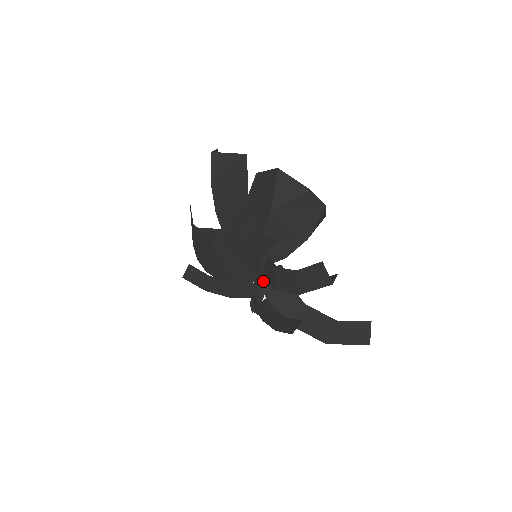
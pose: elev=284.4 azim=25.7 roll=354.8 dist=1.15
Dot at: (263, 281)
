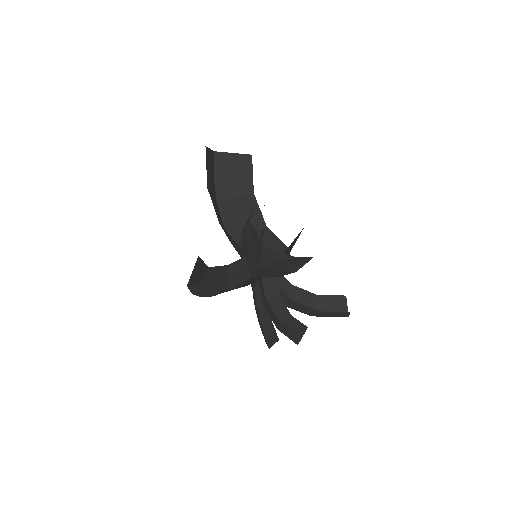
Dot at: occluded
